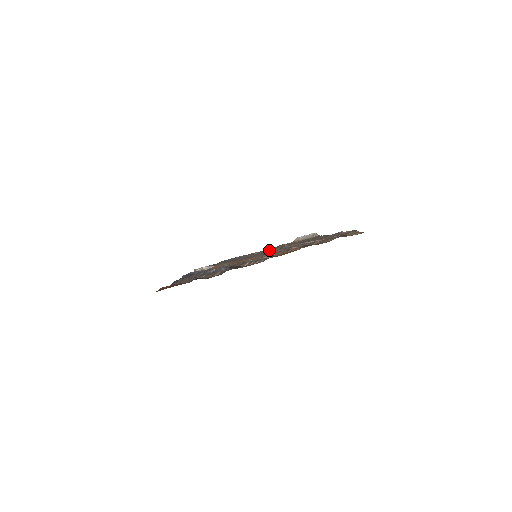
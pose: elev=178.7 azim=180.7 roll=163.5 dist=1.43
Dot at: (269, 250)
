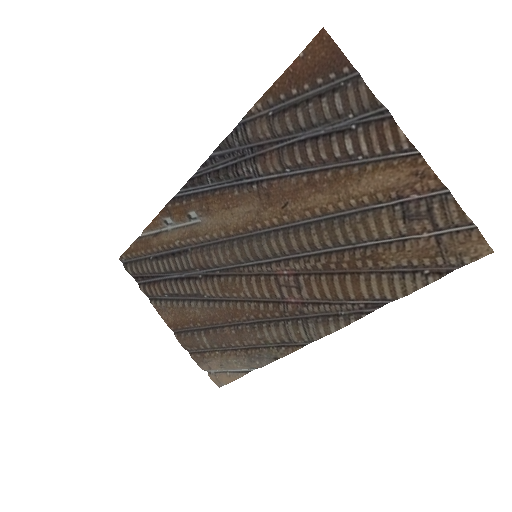
Dot at: (286, 257)
